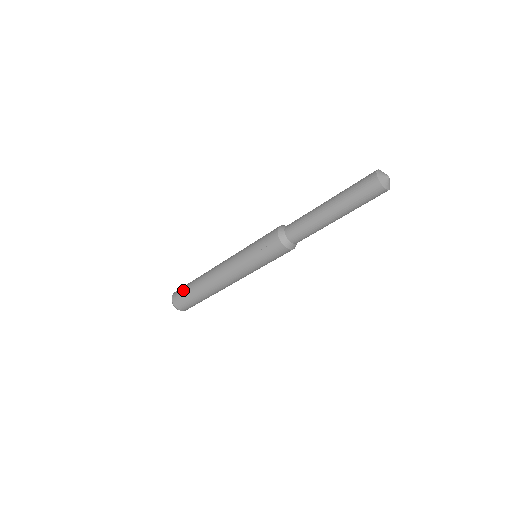
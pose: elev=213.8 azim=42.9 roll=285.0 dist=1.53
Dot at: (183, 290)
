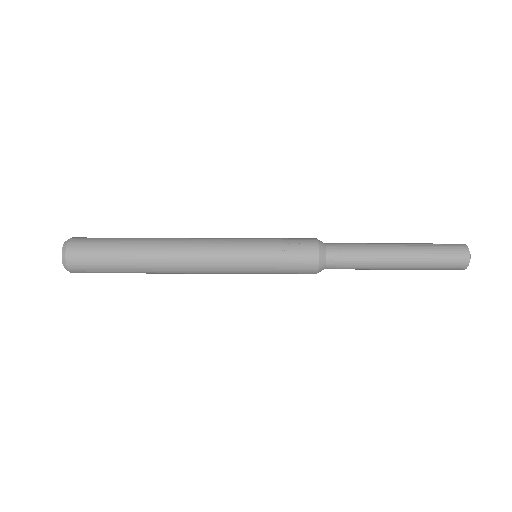
Dot at: (101, 241)
